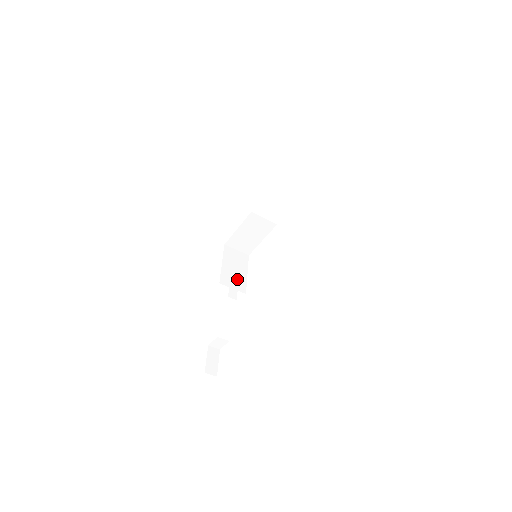
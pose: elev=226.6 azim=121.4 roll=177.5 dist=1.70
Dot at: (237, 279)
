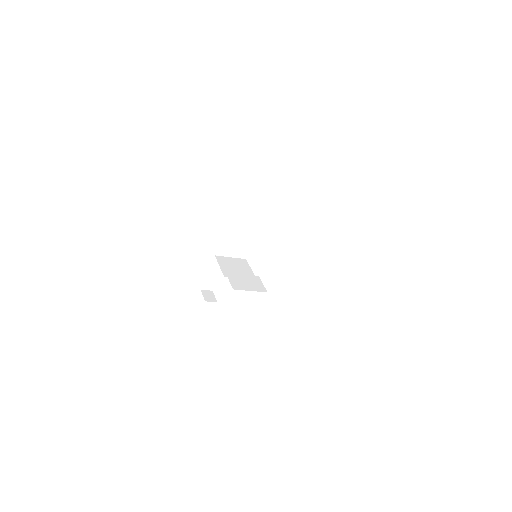
Dot at: (239, 244)
